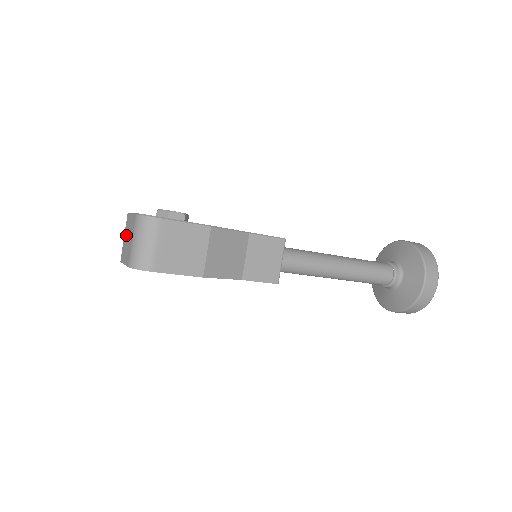
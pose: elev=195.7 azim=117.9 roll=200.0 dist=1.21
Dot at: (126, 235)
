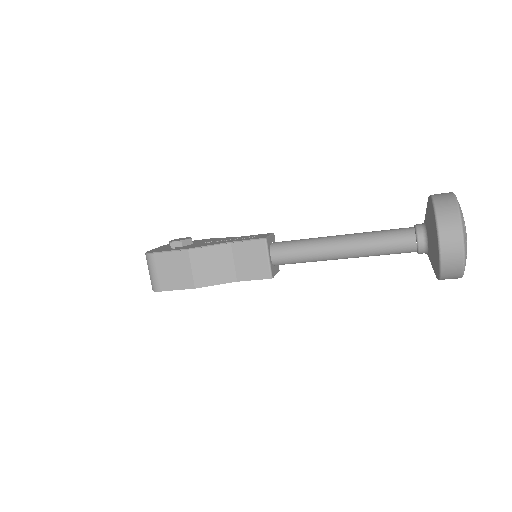
Dot at: occluded
